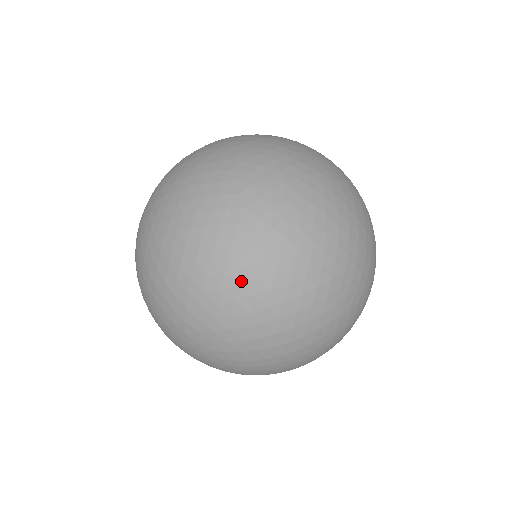
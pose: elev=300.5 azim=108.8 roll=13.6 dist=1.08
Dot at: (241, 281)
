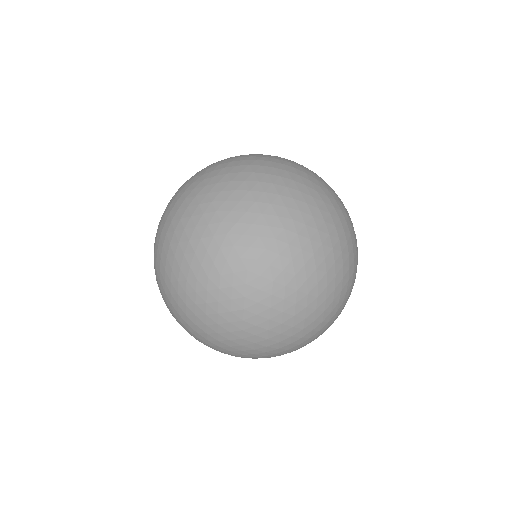
Dot at: (199, 293)
